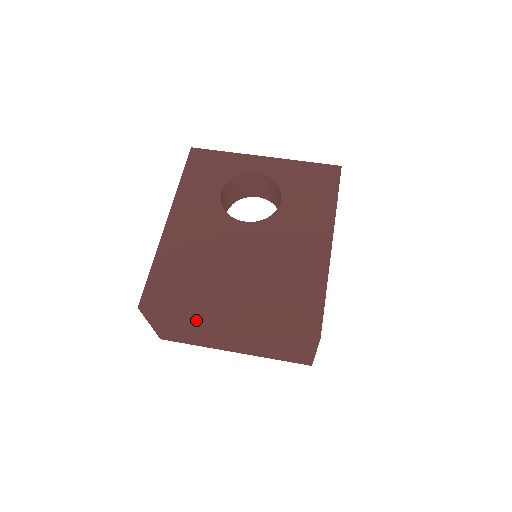
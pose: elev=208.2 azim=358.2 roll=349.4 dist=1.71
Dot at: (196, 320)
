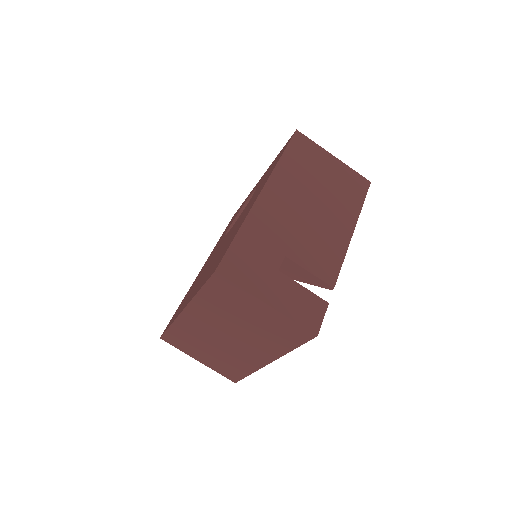
Dot at: (181, 325)
